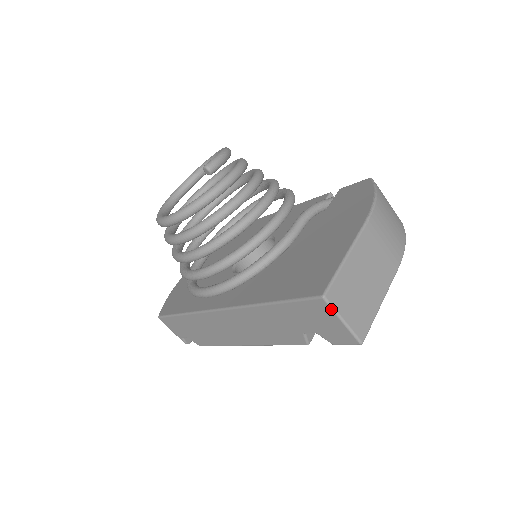
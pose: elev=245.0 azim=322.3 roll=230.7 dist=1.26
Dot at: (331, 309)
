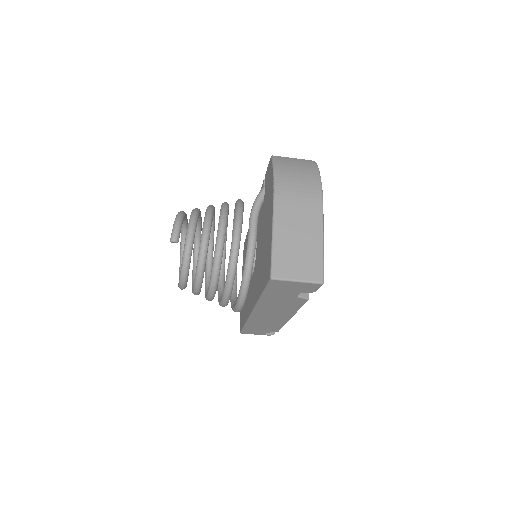
Dot at: (283, 281)
